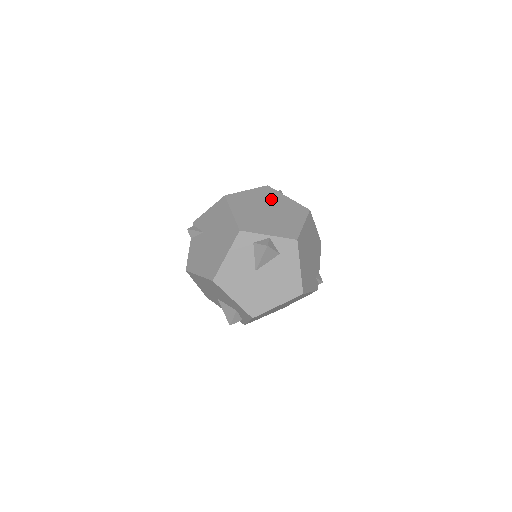
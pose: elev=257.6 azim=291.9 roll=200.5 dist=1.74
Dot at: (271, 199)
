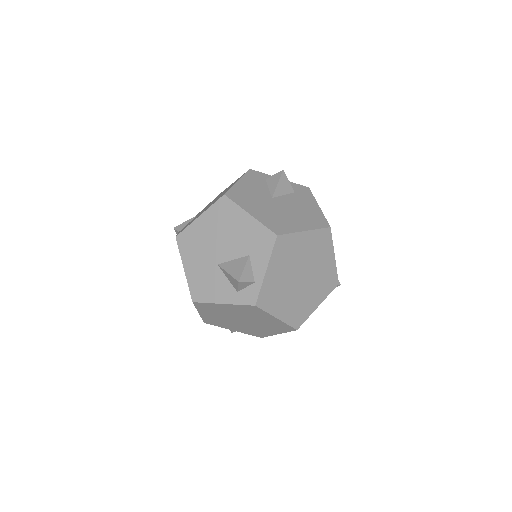
Dot at: occluded
